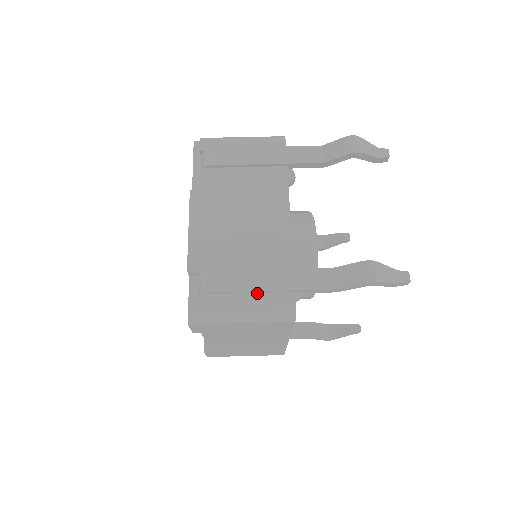
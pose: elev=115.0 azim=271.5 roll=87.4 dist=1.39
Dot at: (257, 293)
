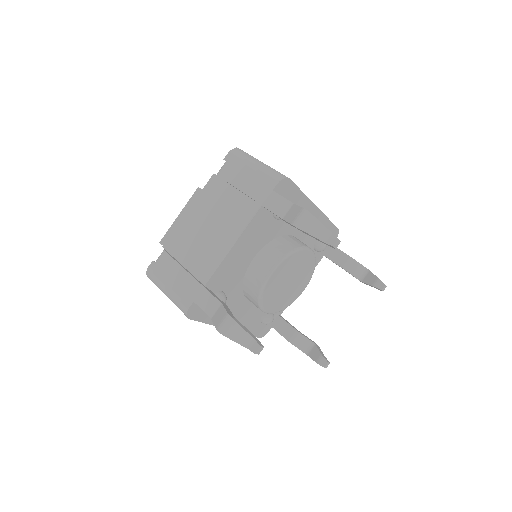
Dot at: (177, 284)
